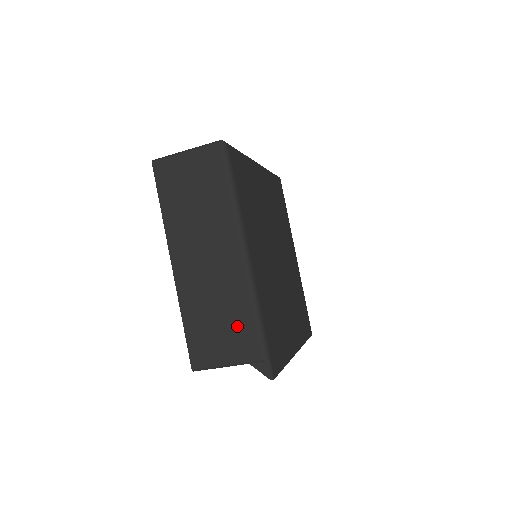
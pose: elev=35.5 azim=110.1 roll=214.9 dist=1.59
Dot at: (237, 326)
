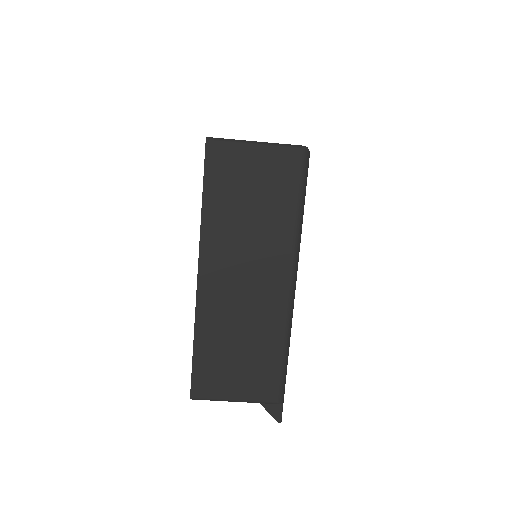
Dot at: (259, 363)
